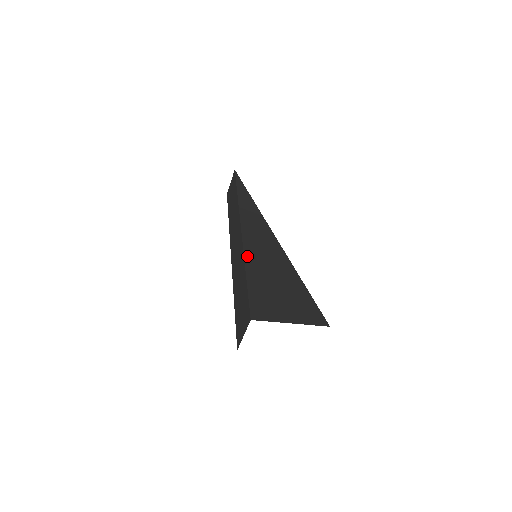
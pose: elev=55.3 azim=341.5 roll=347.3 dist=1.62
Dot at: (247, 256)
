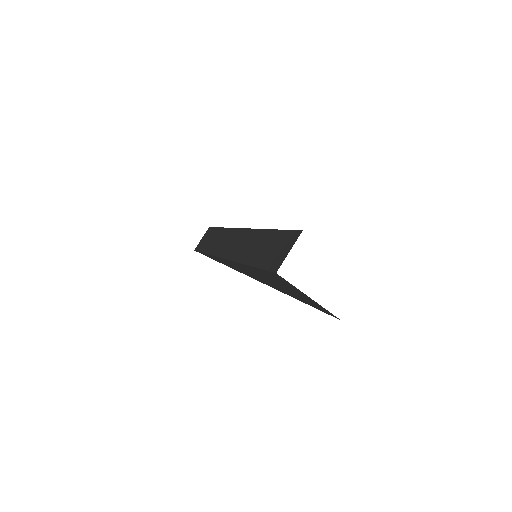
Dot at: occluded
